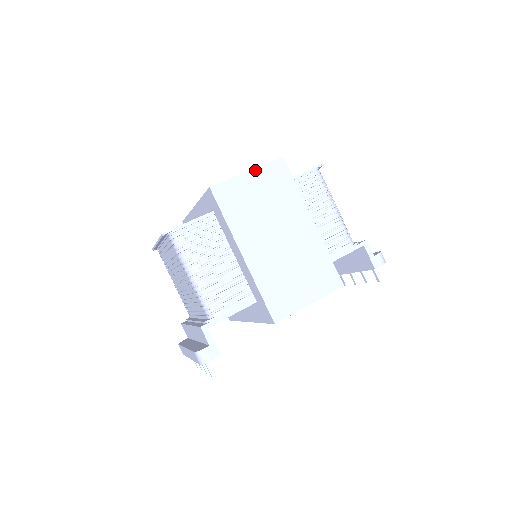
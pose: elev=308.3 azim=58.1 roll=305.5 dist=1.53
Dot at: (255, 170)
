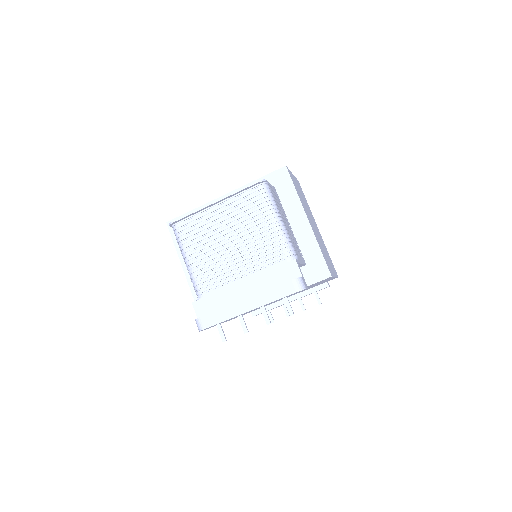
Dot at: (294, 176)
